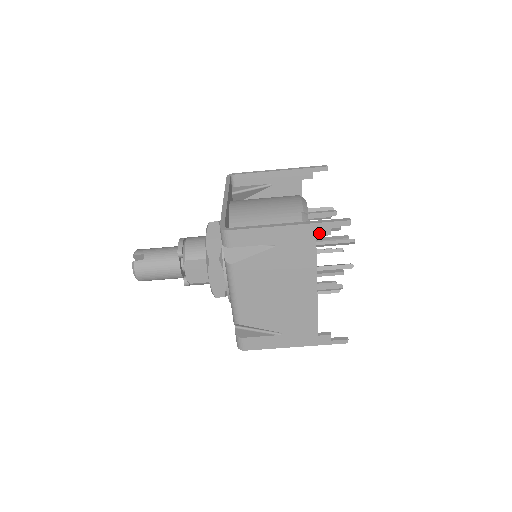
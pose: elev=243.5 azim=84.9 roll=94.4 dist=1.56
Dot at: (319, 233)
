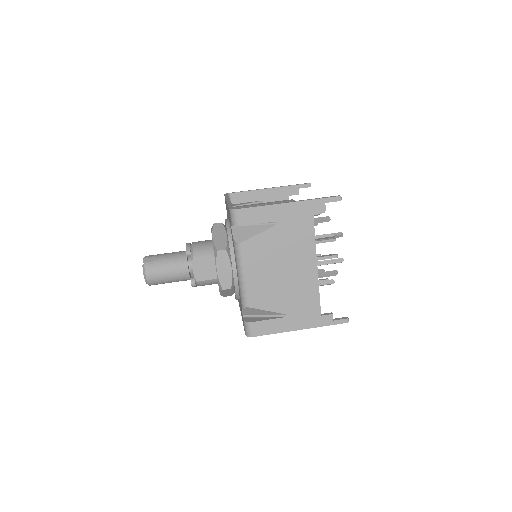
Dot at: (315, 209)
